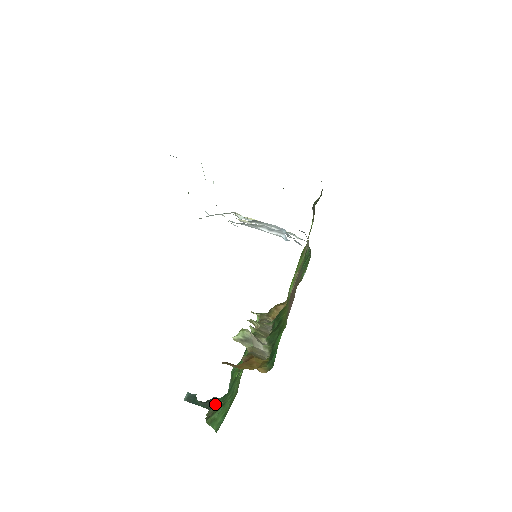
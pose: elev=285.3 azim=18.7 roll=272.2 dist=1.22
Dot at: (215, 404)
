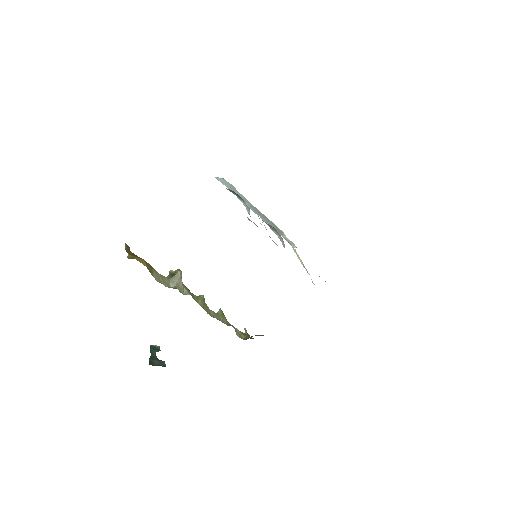
Dot at: occluded
